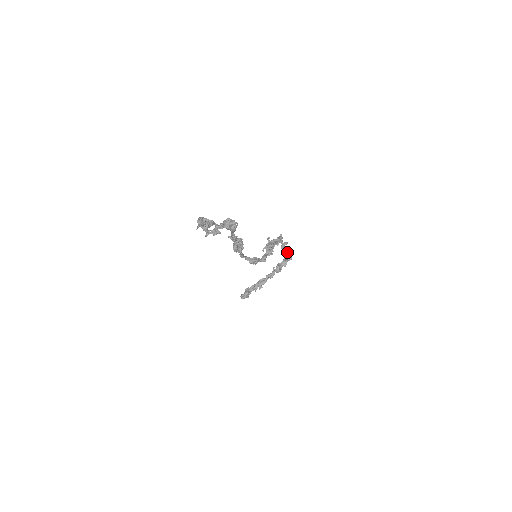
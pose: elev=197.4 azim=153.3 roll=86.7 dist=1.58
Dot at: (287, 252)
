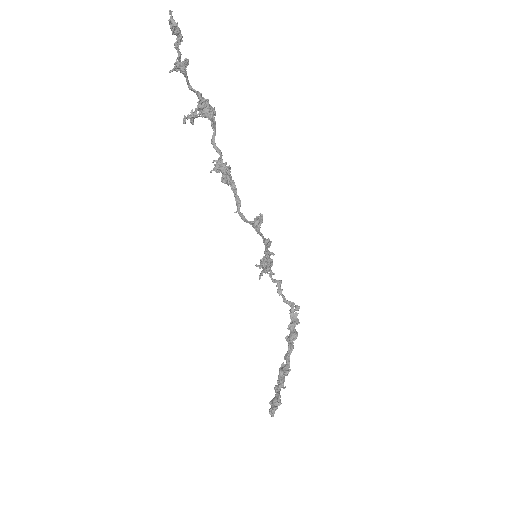
Dot at: (288, 302)
